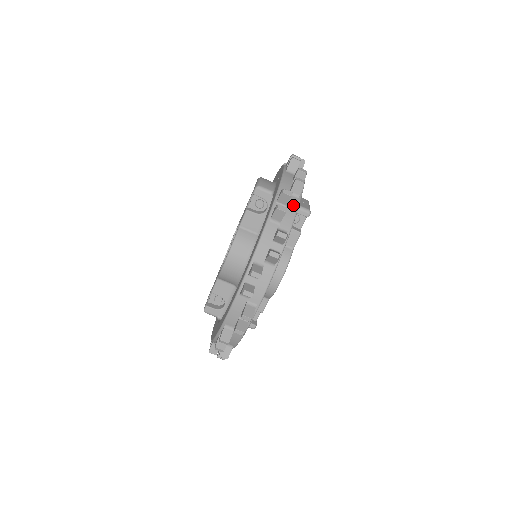
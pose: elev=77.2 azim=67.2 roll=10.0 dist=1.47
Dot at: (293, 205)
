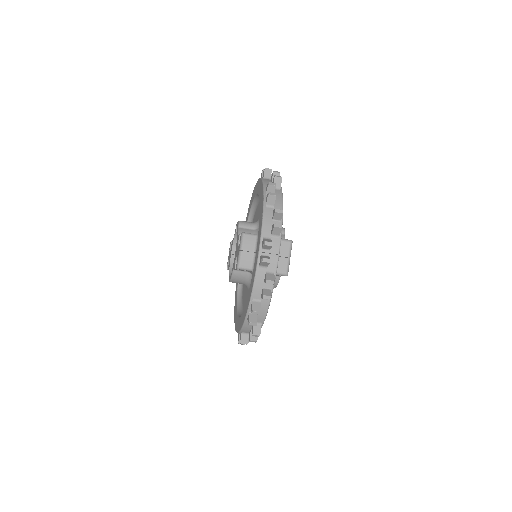
Dot at: (264, 307)
